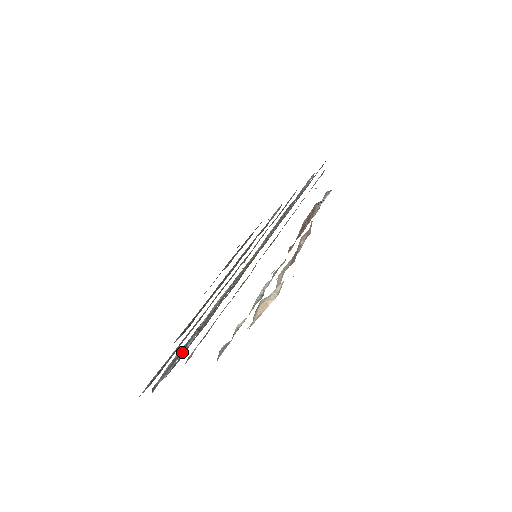
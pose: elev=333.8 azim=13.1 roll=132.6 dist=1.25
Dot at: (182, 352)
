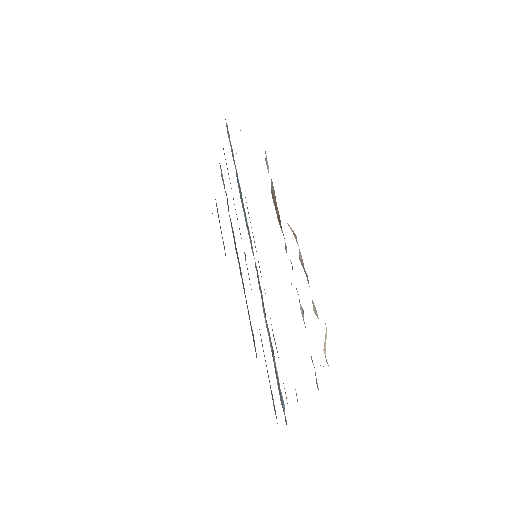
Dot at: (278, 380)
